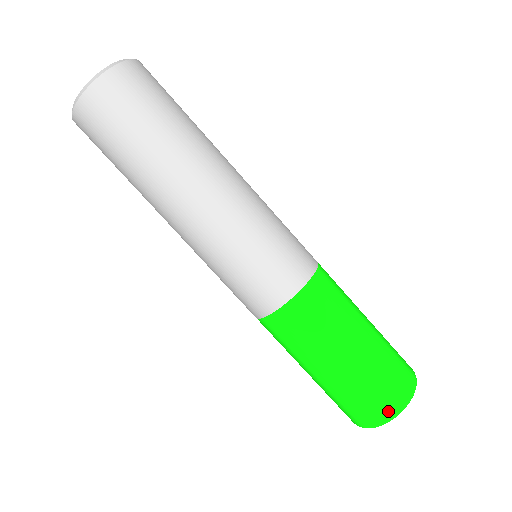
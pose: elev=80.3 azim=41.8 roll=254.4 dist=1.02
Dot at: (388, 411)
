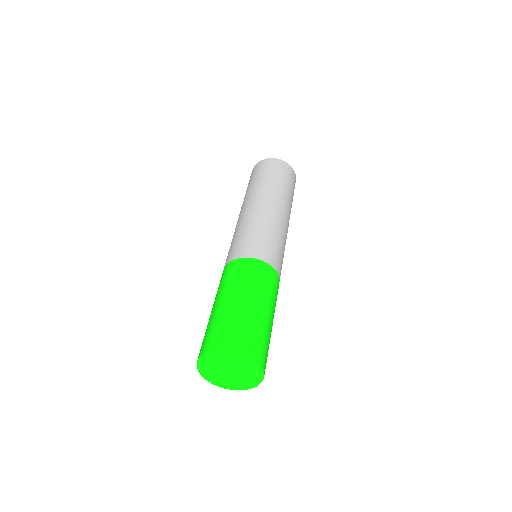
Dot at: (217, 346)
